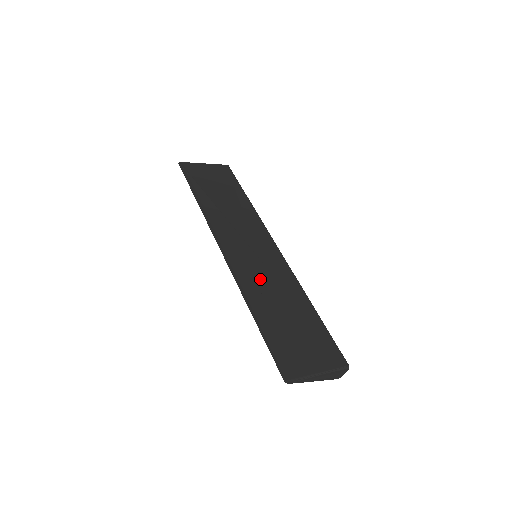
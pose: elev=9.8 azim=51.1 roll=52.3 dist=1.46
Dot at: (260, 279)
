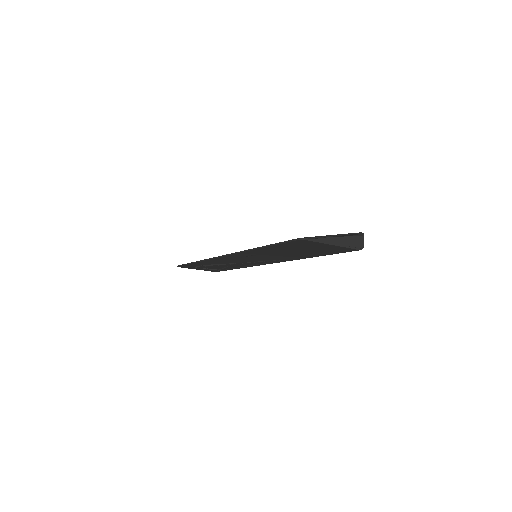
Dot at: occluded
